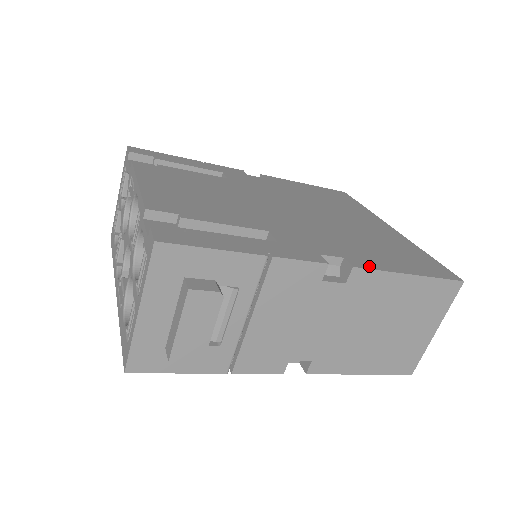
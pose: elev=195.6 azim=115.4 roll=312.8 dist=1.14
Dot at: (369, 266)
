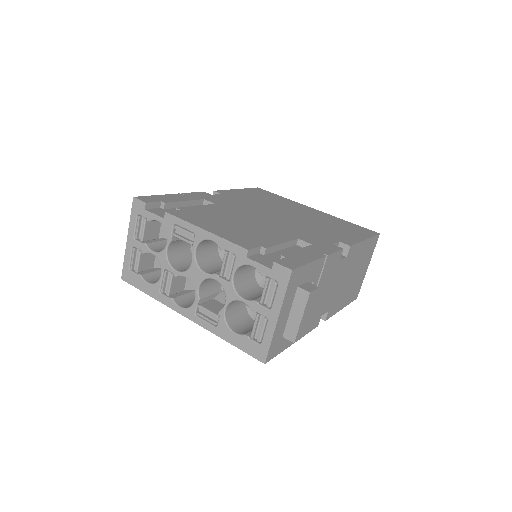
Dot at: (352, 242)
